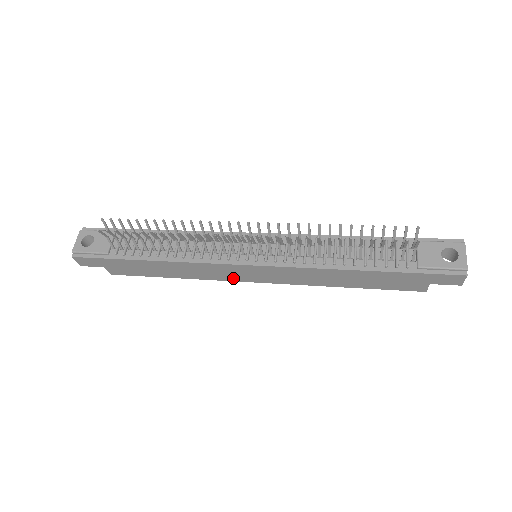
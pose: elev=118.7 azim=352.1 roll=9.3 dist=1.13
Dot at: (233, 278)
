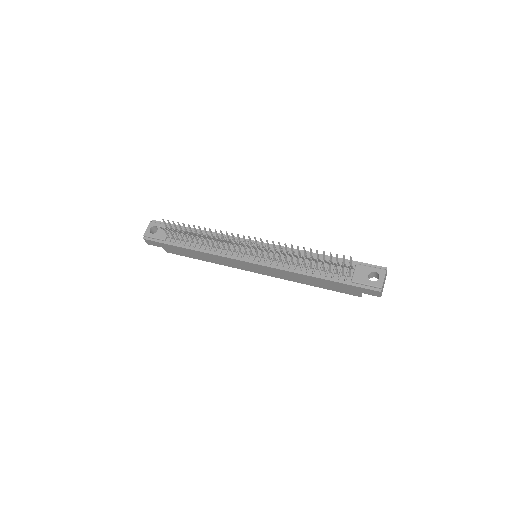
Dot at: (241, 268)
